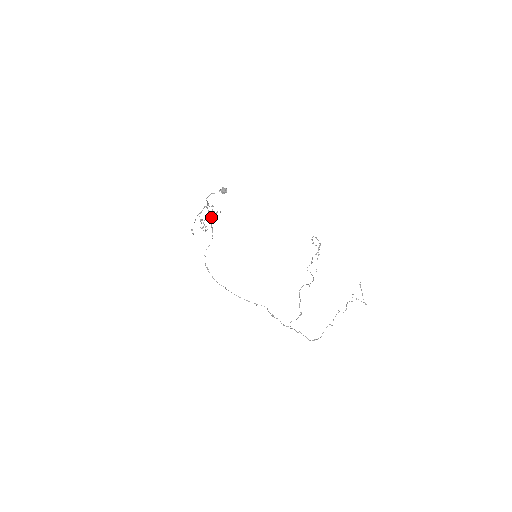
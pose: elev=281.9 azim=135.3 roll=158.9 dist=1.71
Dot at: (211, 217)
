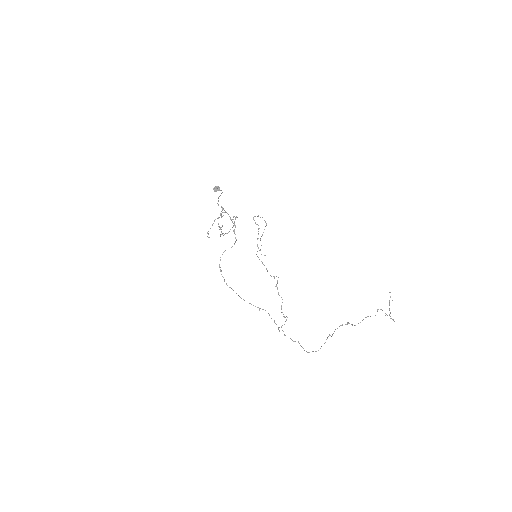
Dot at: occluded
